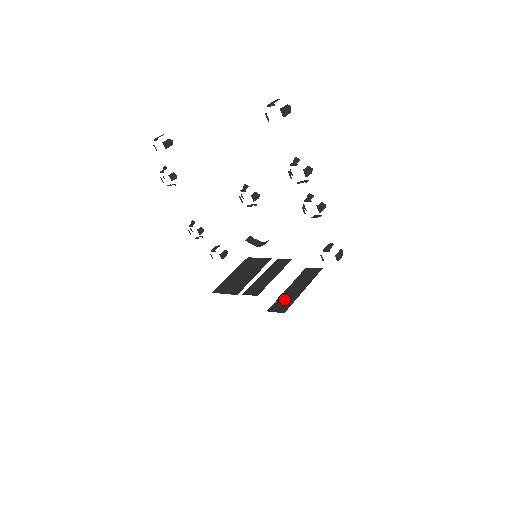
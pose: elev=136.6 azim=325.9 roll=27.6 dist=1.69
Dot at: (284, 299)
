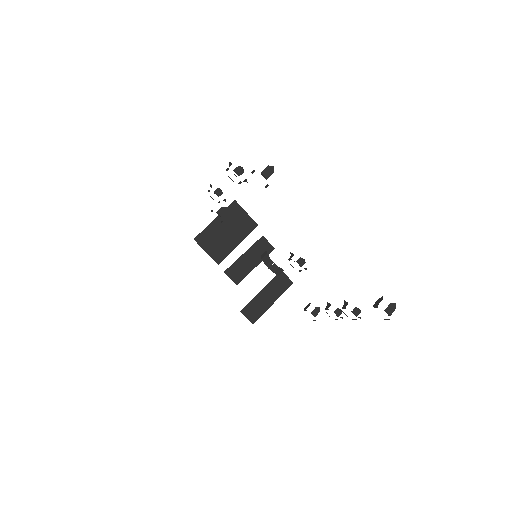
Dot at: (256, 305)
